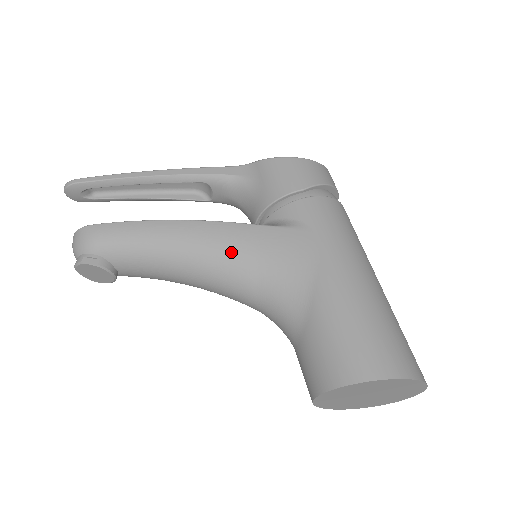
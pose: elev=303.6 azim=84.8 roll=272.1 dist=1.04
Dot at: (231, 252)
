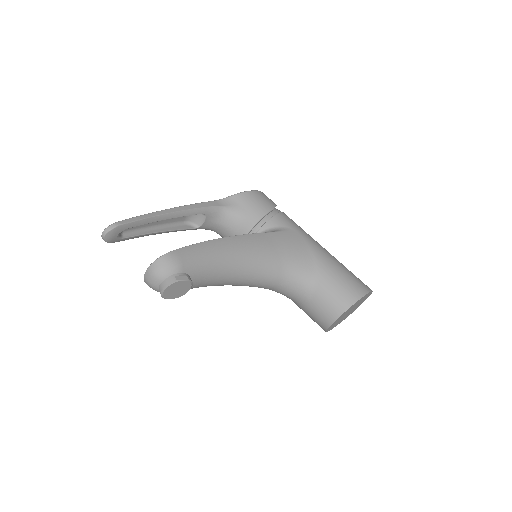
Dot at: (263, 251)
